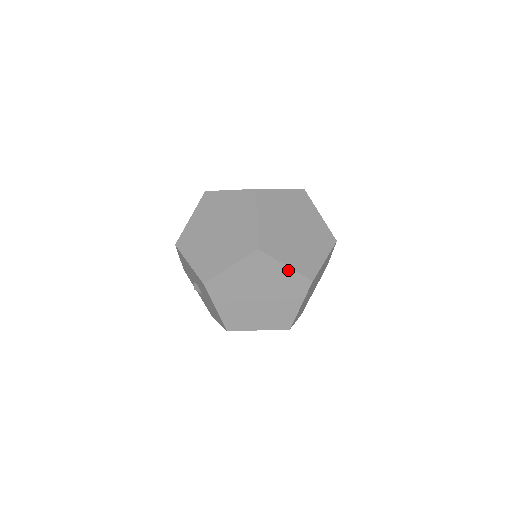
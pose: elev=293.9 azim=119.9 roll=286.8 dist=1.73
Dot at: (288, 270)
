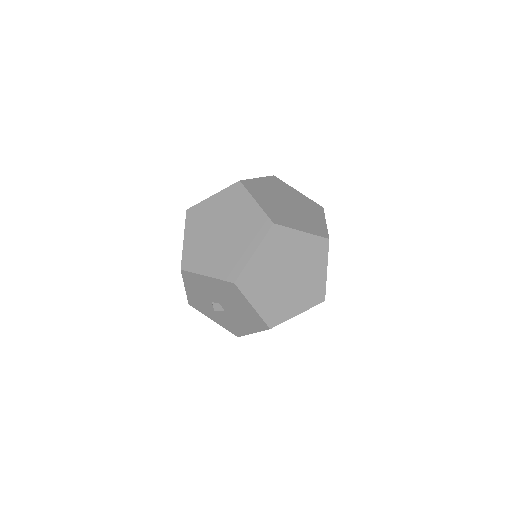
Dot at: (305, 236)
